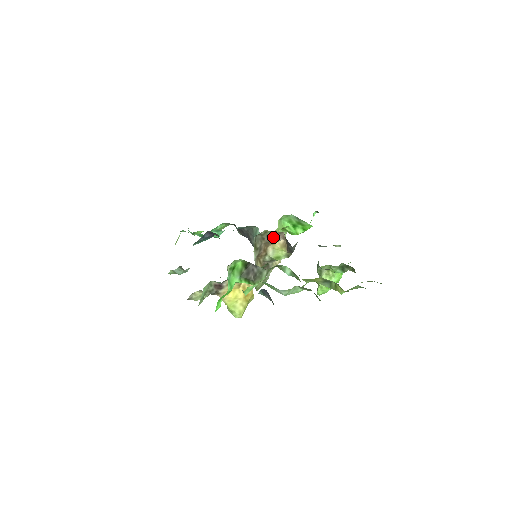
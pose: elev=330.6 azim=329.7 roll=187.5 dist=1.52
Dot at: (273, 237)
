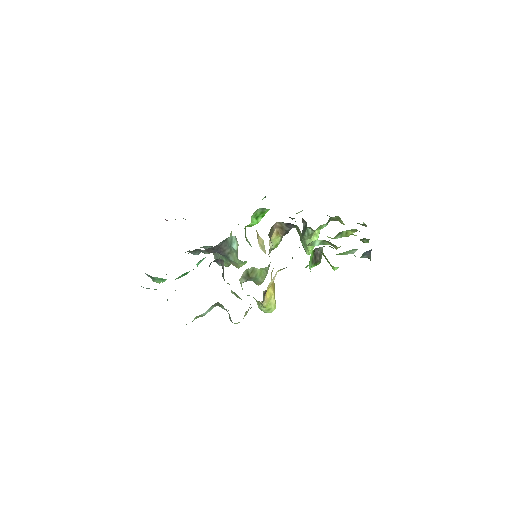
Dot at: (272, 230)
